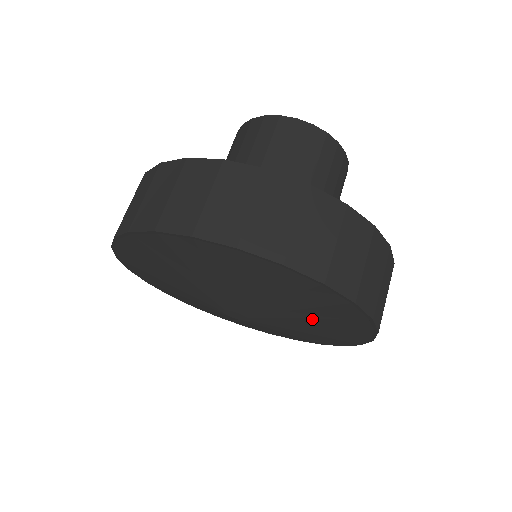
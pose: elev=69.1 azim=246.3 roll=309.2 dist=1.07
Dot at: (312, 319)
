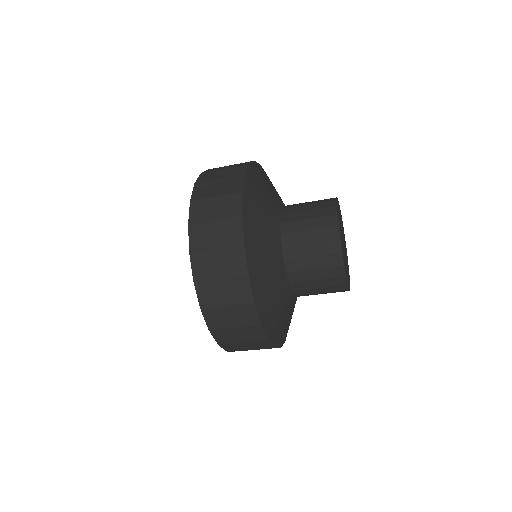
Dot at: occluded
